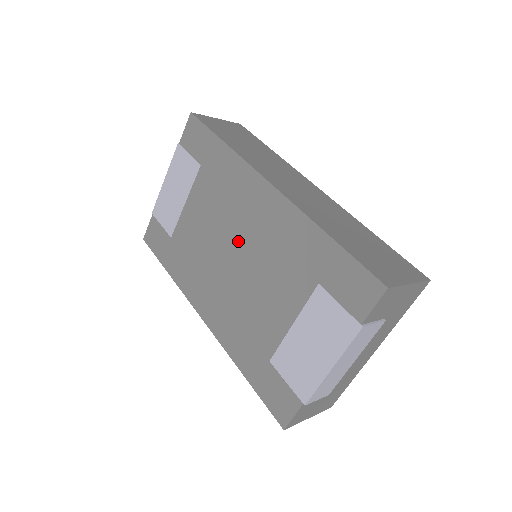
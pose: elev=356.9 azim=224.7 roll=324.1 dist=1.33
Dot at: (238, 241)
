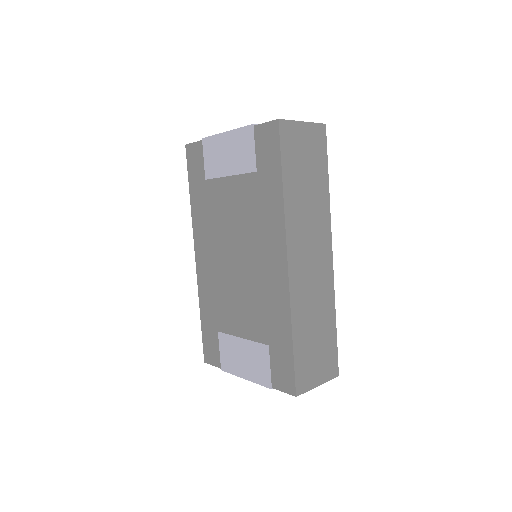
Dot at: (245, 257)
